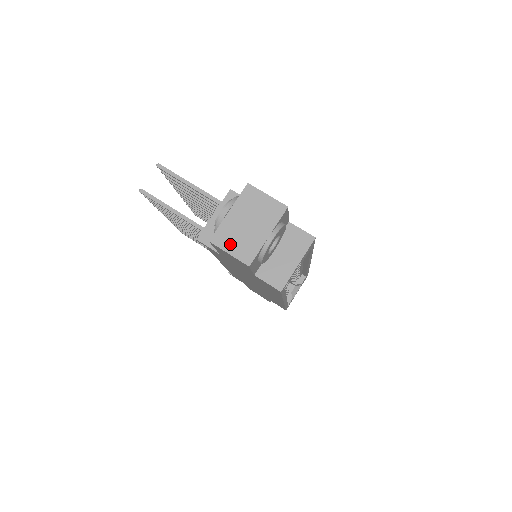
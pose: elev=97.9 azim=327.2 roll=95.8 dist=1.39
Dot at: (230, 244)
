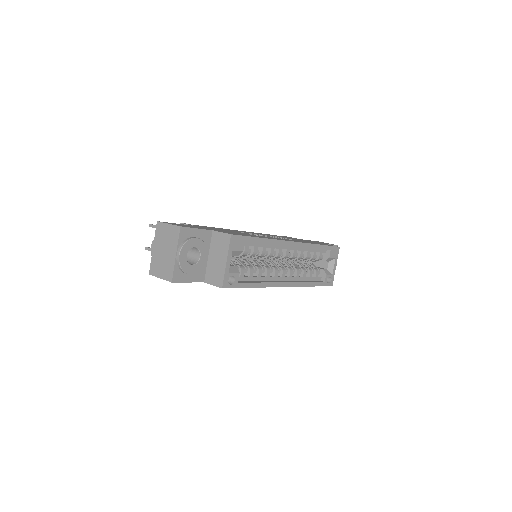
Dot at: (159, 271)
